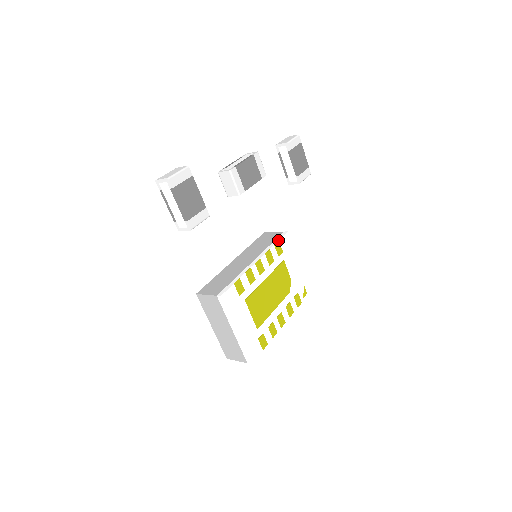
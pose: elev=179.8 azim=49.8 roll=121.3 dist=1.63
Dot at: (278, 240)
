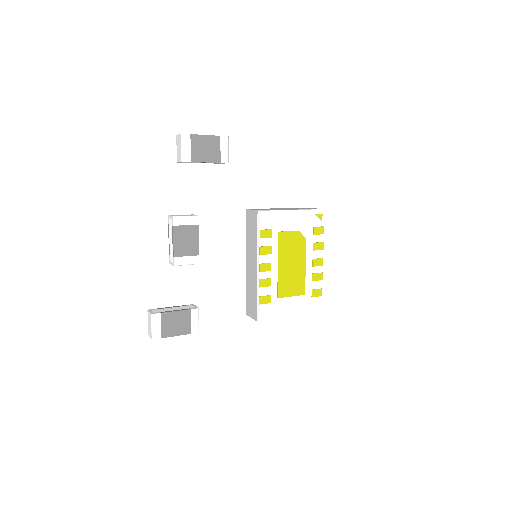
Dot at: (259, 230)
